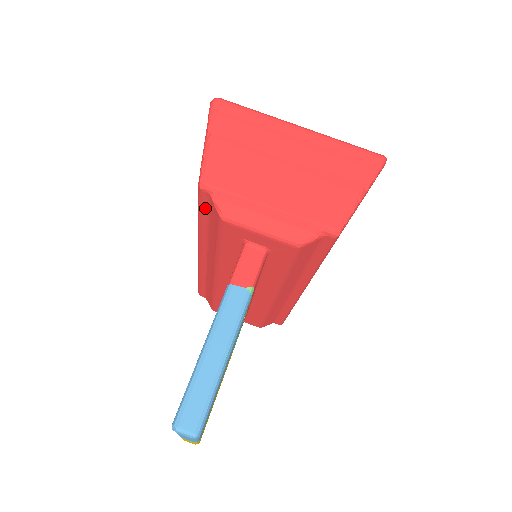
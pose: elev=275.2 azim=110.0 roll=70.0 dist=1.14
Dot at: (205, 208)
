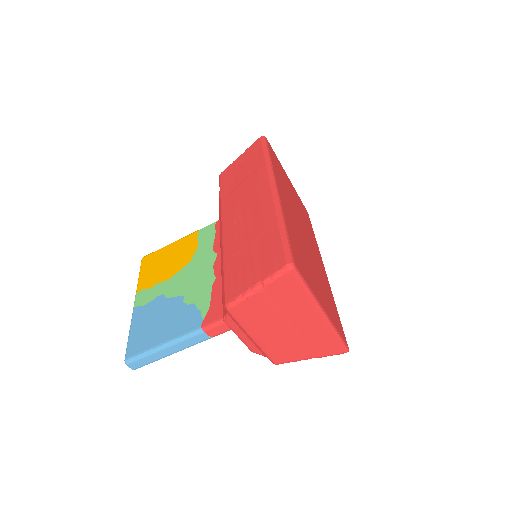
Dot at: occluded
